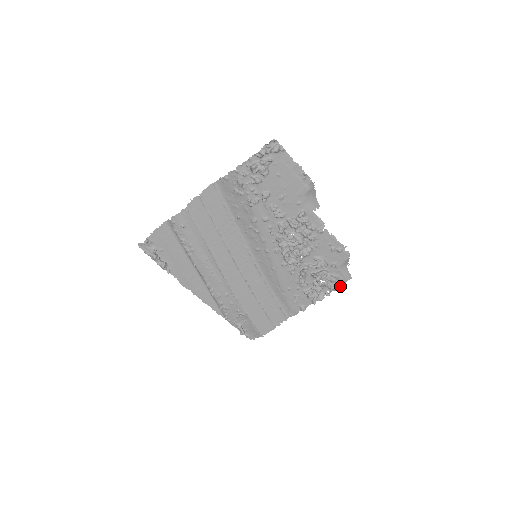
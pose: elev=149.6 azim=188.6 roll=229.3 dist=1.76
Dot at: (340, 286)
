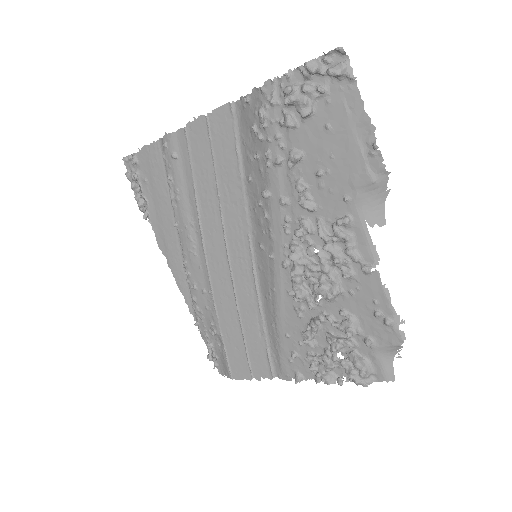
Dot at: (366, 381)
